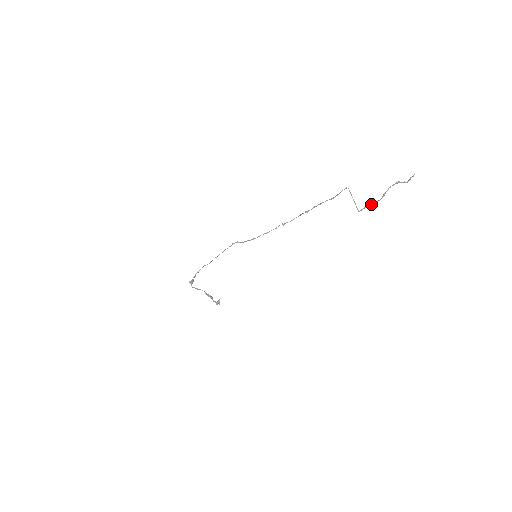
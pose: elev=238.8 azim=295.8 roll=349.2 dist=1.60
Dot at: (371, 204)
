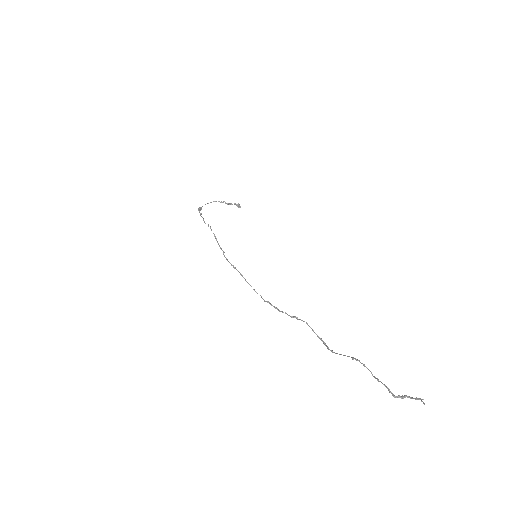
Dot at: (364, 366)
